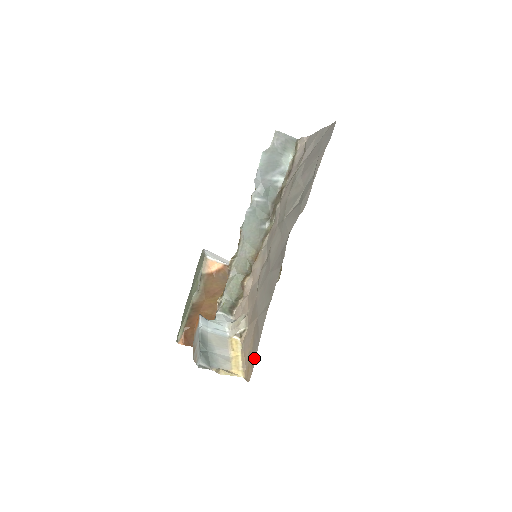
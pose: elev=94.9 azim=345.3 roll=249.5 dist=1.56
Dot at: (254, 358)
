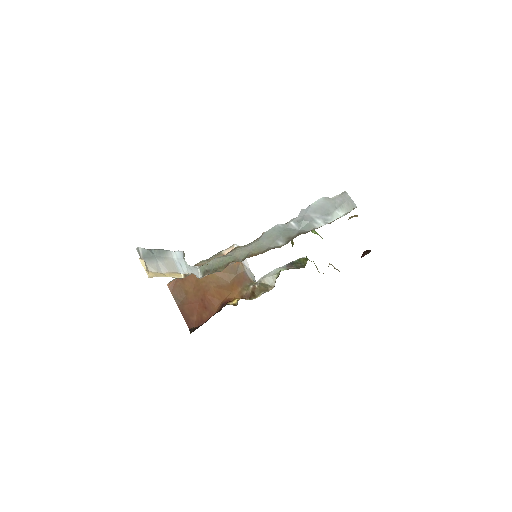
Dot at: occluded
